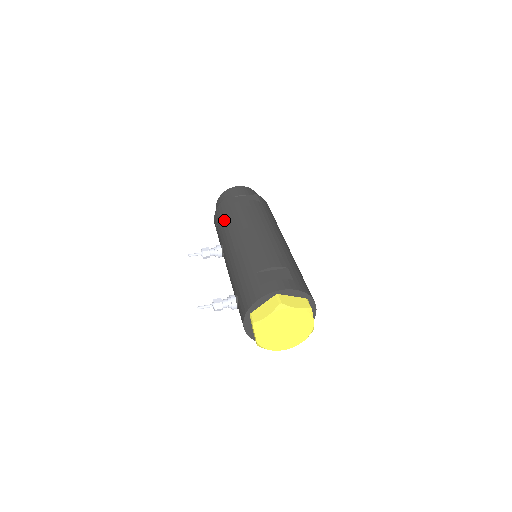
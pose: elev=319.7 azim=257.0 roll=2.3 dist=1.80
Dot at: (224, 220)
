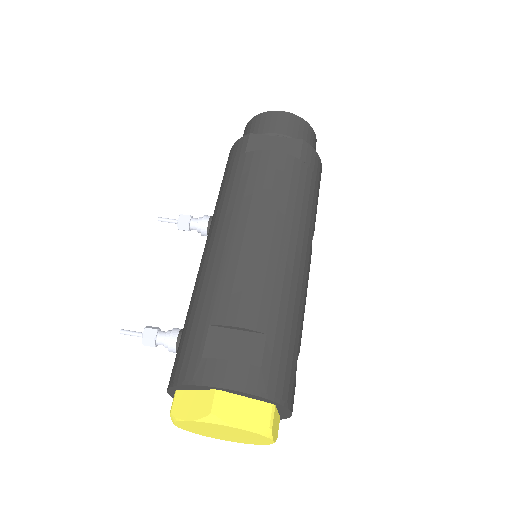
Dot at: (228, 177)
